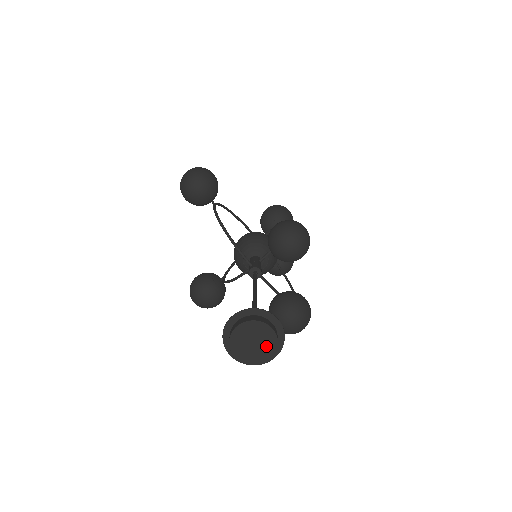
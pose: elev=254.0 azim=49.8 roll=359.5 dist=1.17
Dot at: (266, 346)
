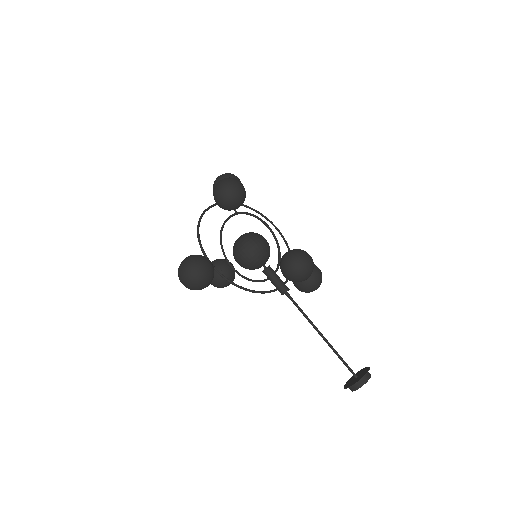
Dot at: occluded
